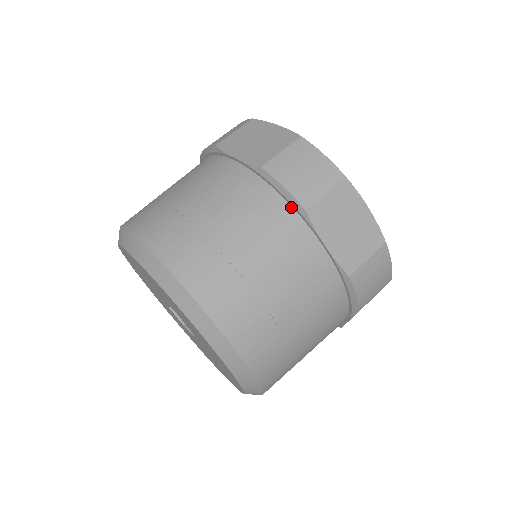
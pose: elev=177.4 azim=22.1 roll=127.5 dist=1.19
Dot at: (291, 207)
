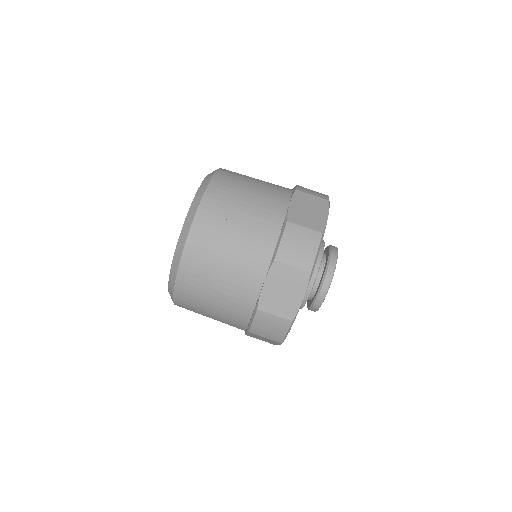
Dot at: (274, 251)
